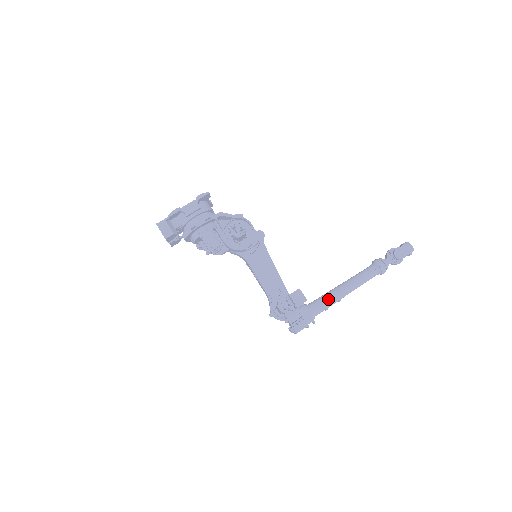
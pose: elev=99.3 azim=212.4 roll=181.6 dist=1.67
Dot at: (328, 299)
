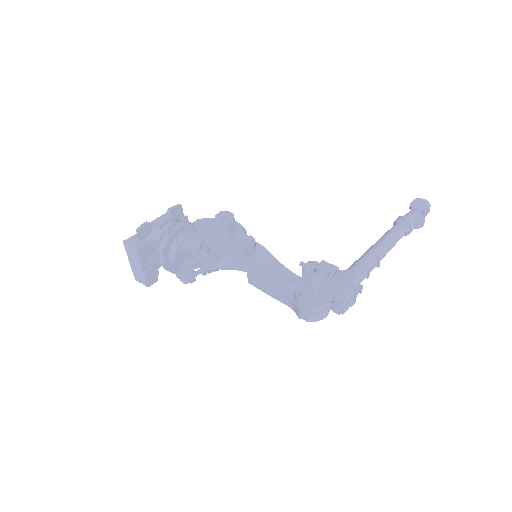
Dot at: (364, 258)
